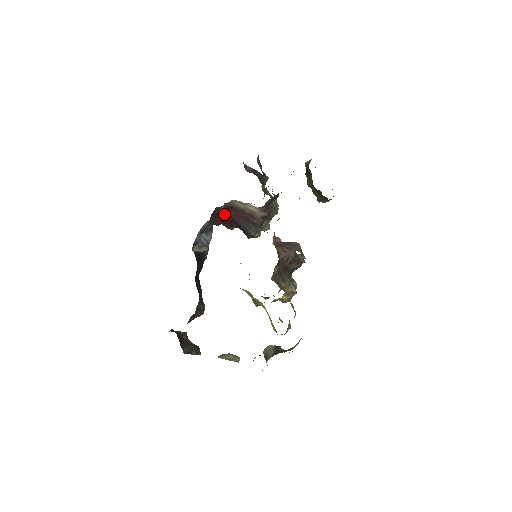
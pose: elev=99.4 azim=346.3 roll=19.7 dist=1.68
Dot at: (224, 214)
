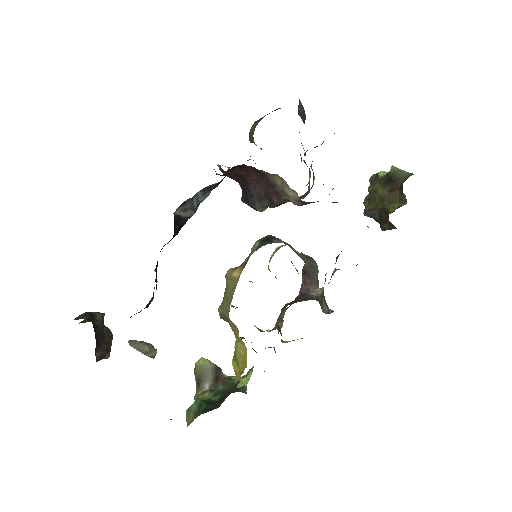
Dot at: (240, 169)
